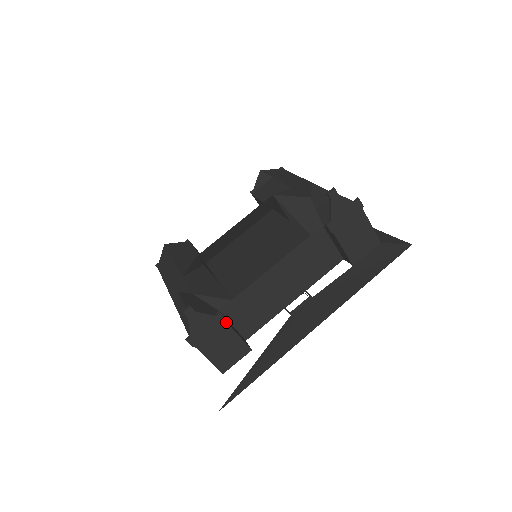
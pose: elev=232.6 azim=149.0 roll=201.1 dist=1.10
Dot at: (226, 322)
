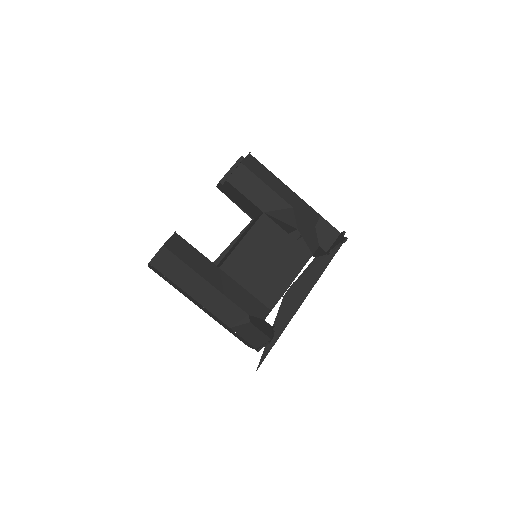
Dot at: occluded
